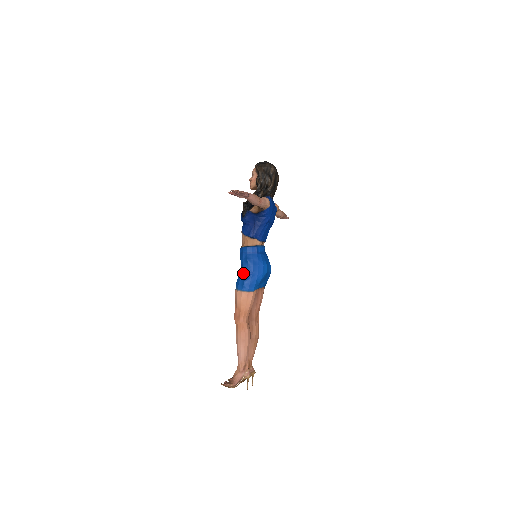
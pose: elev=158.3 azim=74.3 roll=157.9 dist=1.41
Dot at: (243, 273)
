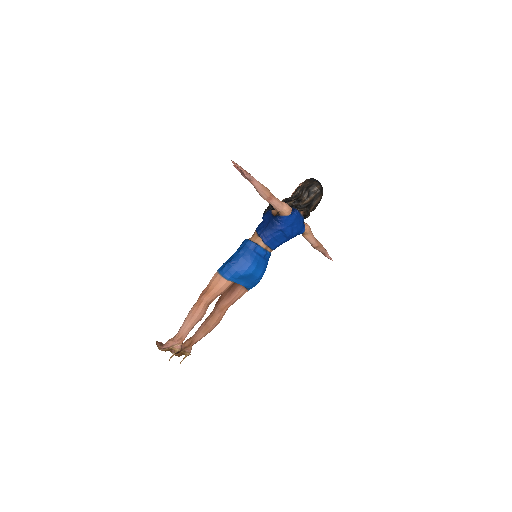
Dot at: (230, 259)
